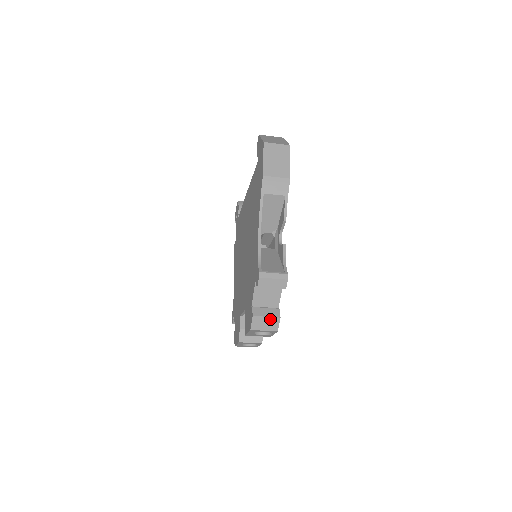
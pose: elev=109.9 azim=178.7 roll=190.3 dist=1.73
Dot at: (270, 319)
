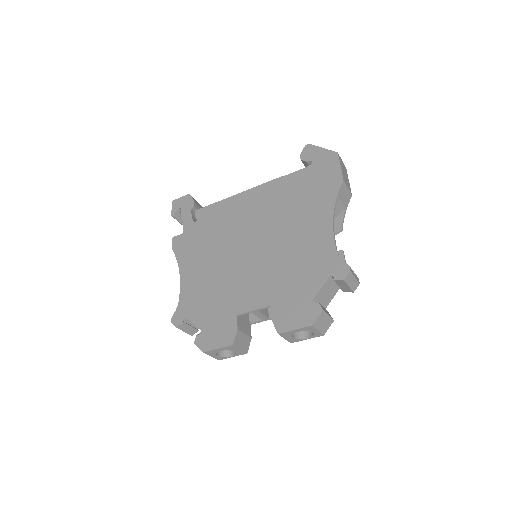
Dot at: (328, 319)
